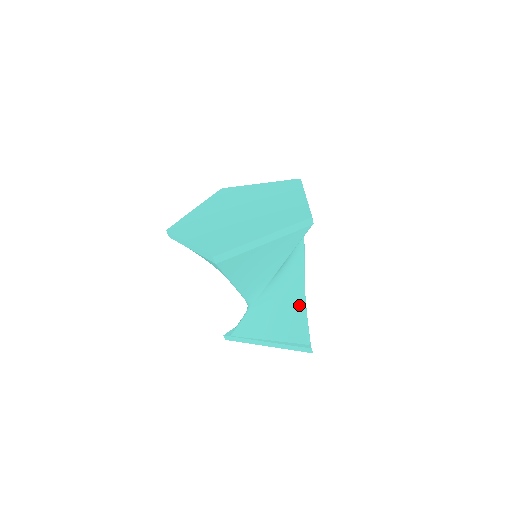
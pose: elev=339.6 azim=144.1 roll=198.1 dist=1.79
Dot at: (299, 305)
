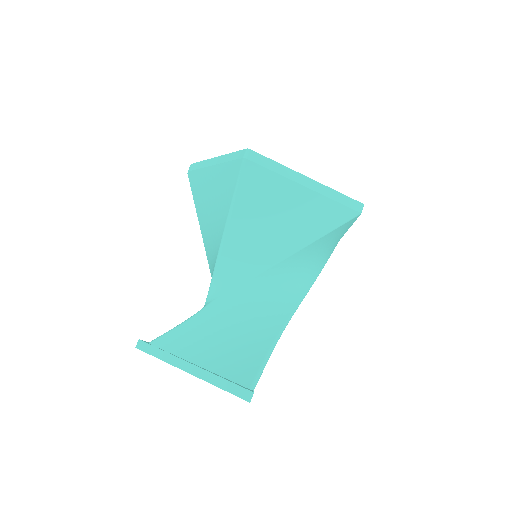
Dot at: (268, 338)
